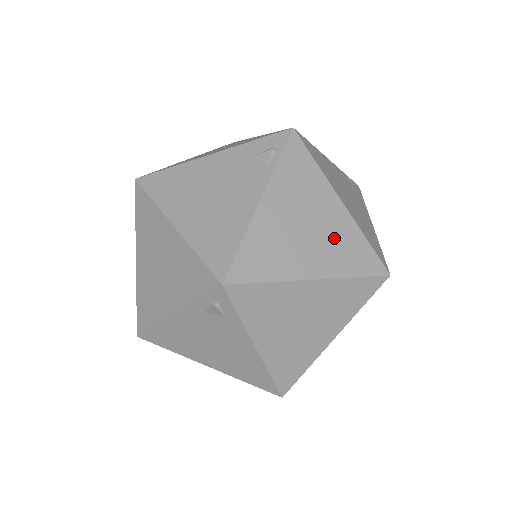
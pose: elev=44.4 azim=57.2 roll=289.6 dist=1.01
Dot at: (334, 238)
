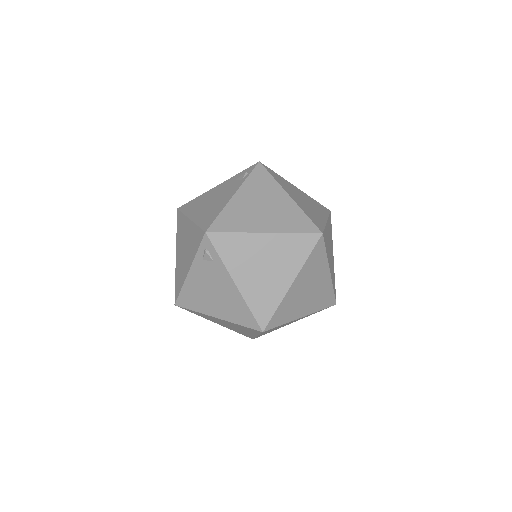
Dot at: (282, 213)
